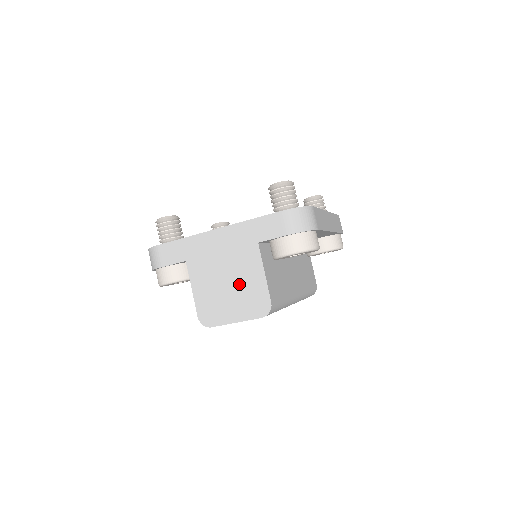
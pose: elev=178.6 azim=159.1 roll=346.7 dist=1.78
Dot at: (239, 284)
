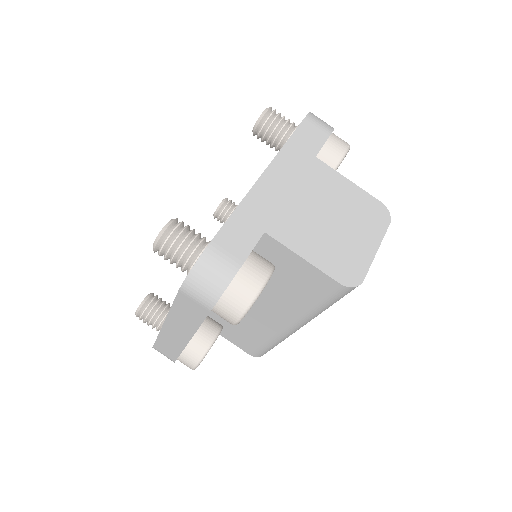
Dot at: (340, 209)
